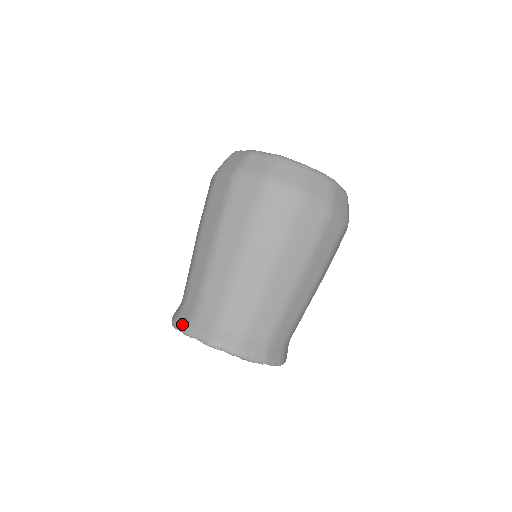
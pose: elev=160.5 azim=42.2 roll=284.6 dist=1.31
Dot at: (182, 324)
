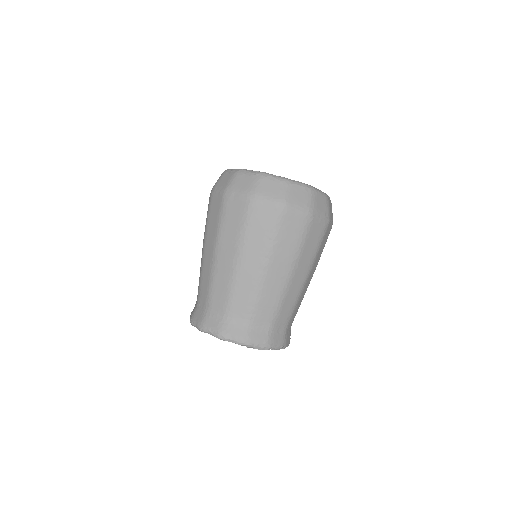
Dot at: (197, 322)
